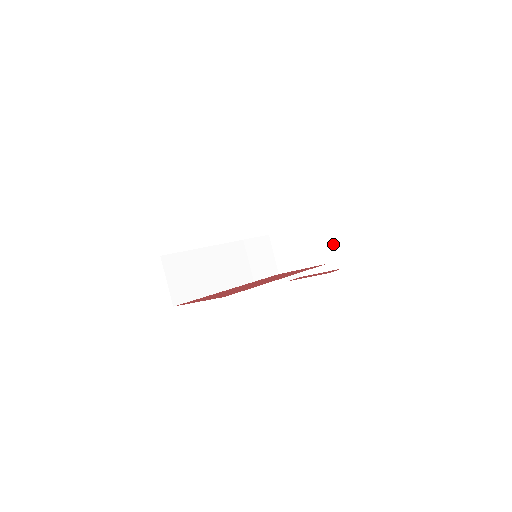
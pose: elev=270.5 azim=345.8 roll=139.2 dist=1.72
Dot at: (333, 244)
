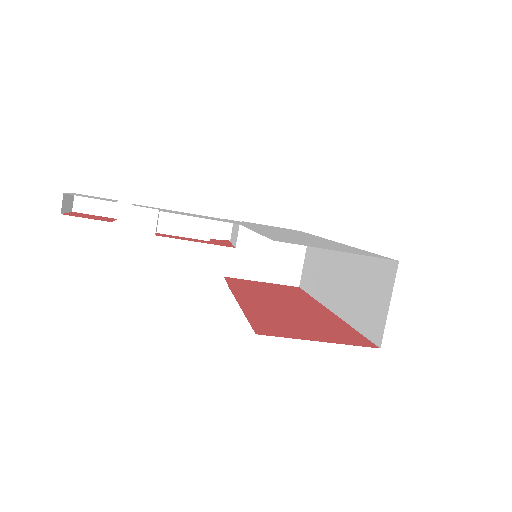
Dot at: occluded
